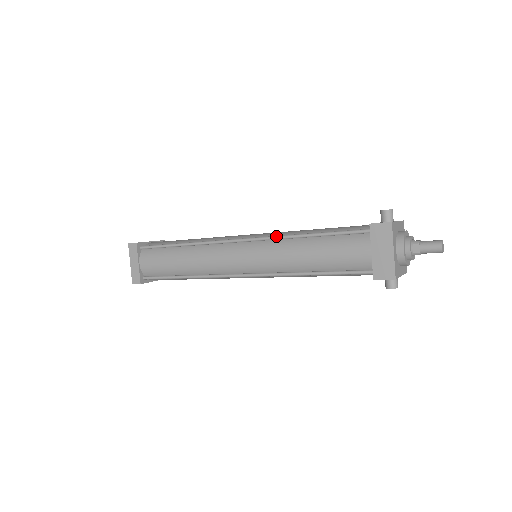
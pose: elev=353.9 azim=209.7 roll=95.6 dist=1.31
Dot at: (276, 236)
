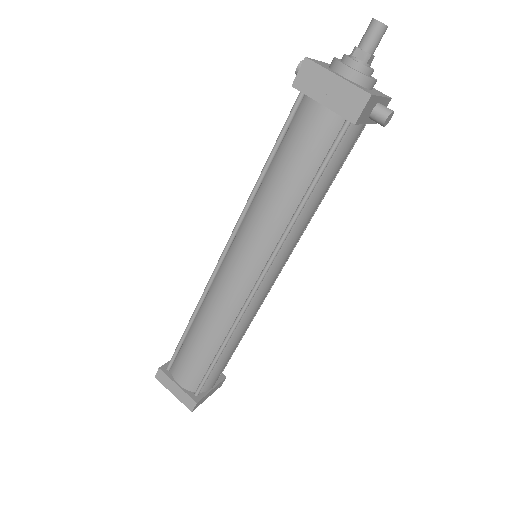
Dot at: occluded
